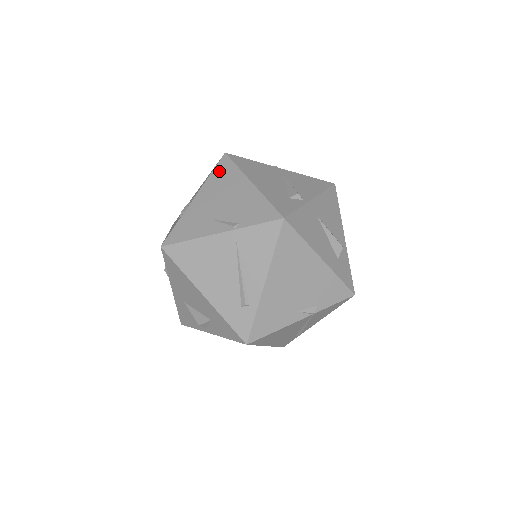
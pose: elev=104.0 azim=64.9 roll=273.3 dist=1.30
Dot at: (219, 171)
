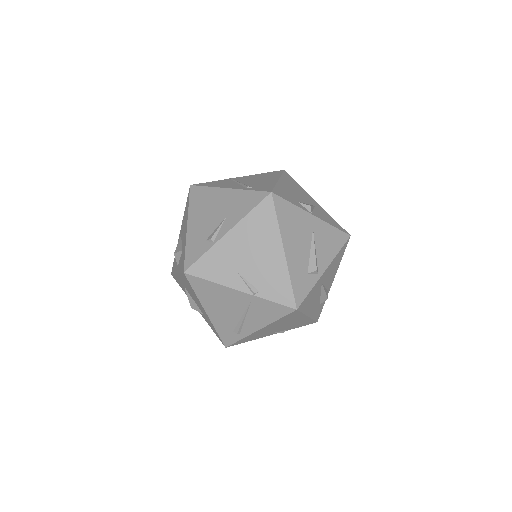
Dot at: (259, 214)
